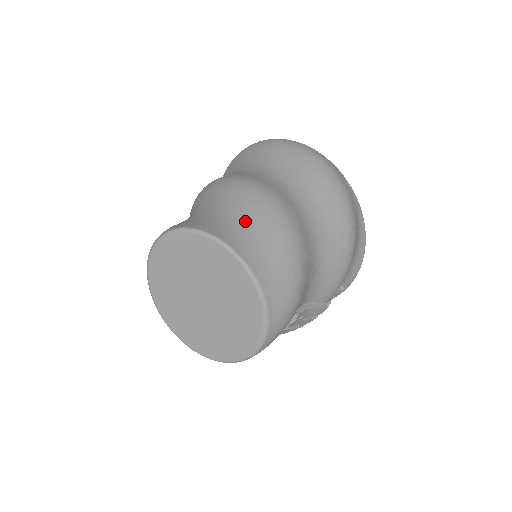
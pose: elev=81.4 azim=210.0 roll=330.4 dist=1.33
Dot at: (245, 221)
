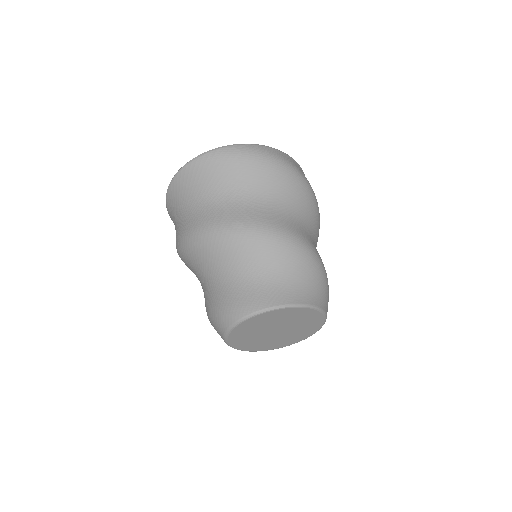
Dot at: (289, 273)
